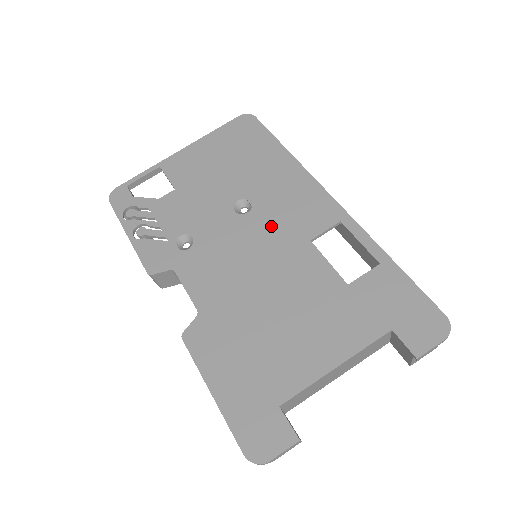
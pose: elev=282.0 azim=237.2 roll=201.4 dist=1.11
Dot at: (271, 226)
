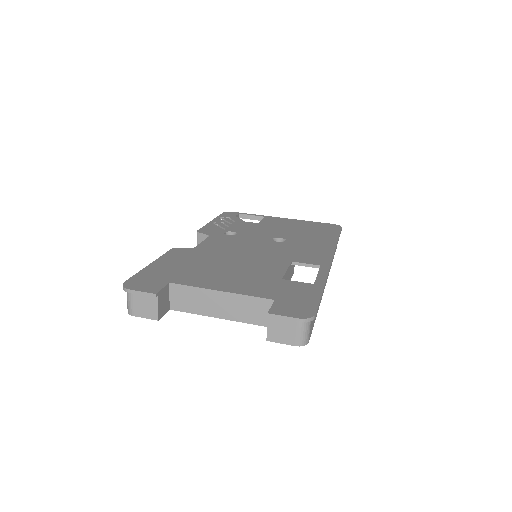
Dot at: (281, 249)
